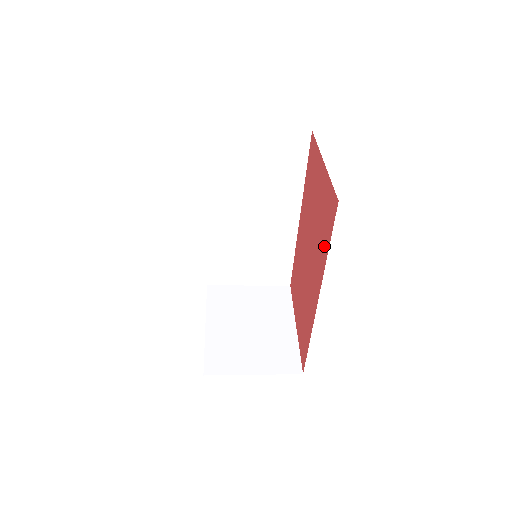
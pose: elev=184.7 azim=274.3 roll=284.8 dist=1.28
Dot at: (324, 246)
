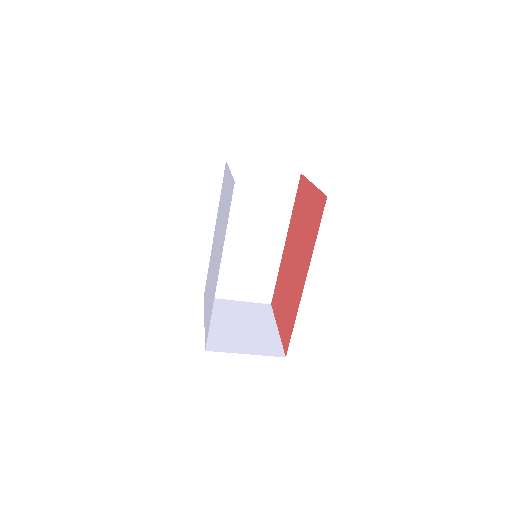
Dot at: (313, 237)
